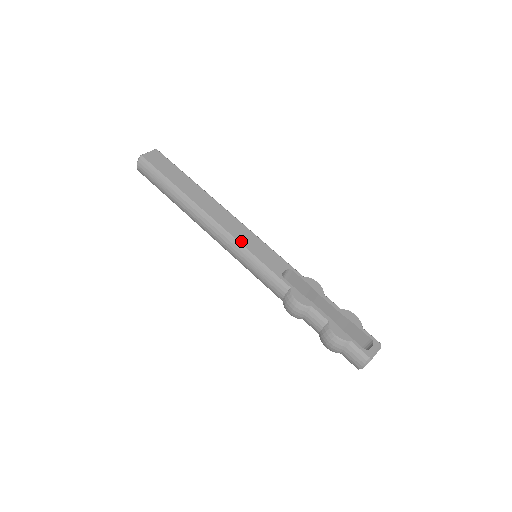
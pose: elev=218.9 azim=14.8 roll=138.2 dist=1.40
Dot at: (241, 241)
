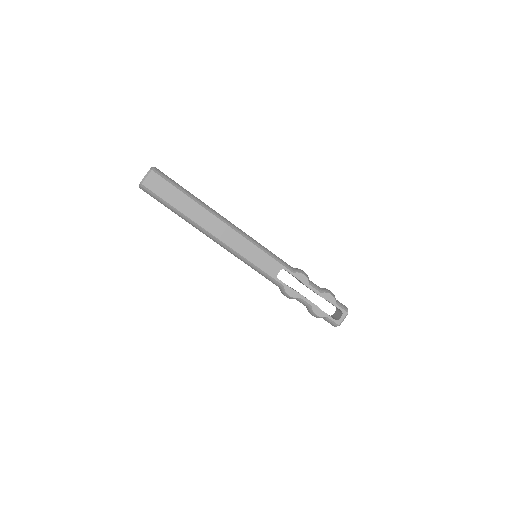
Dot at: (243, 254)
